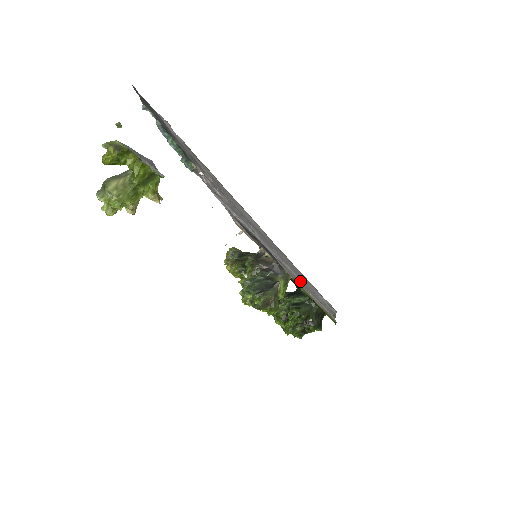
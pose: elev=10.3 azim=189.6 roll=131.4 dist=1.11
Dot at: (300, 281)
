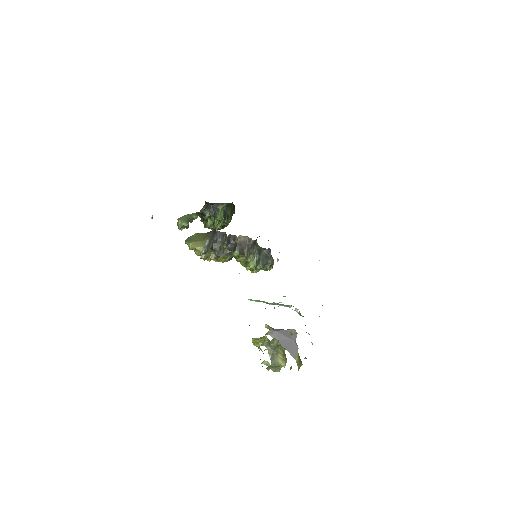
Dot at: occluded
